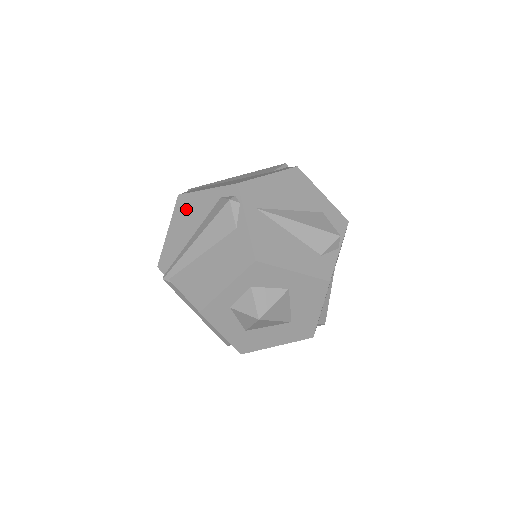
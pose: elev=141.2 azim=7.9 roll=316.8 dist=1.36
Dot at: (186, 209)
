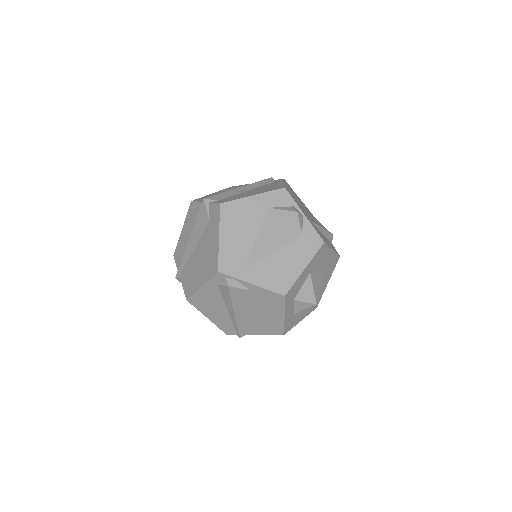
Dot at: (203, 303)
